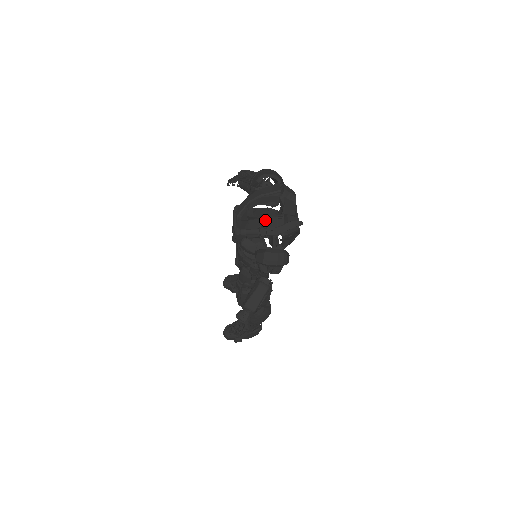
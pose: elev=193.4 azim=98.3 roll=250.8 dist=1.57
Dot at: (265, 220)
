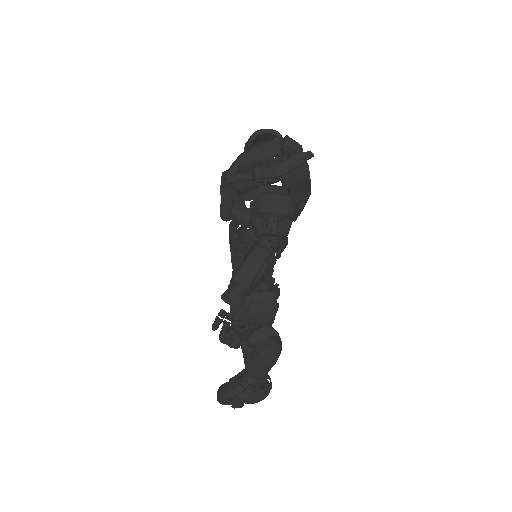
Dot at: (261, 162)
